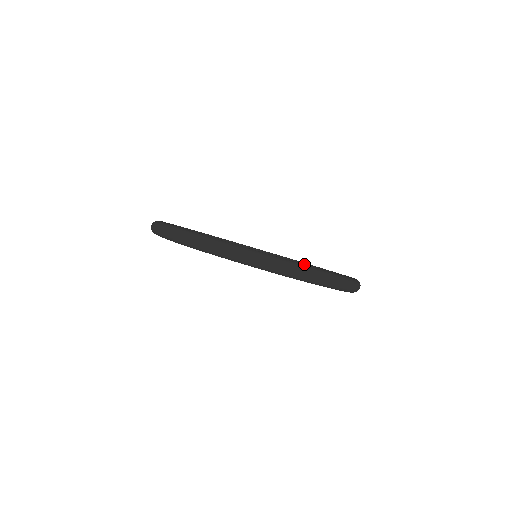
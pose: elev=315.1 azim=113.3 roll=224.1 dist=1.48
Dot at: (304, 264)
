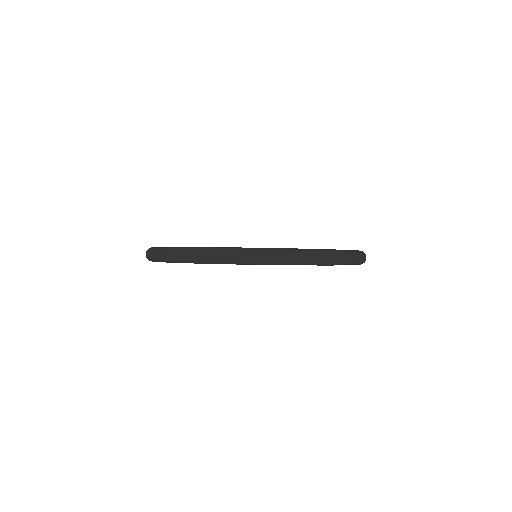
Dot at: occluded
